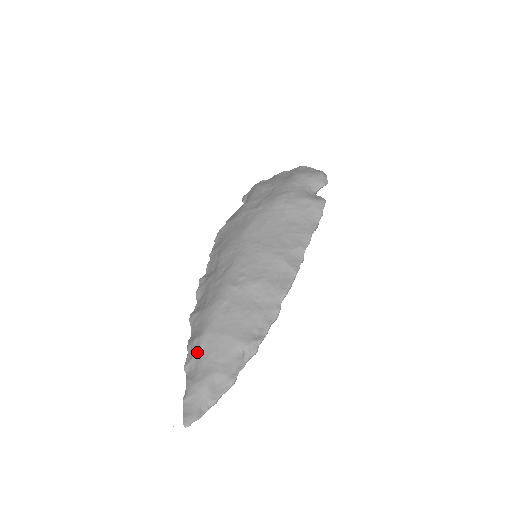
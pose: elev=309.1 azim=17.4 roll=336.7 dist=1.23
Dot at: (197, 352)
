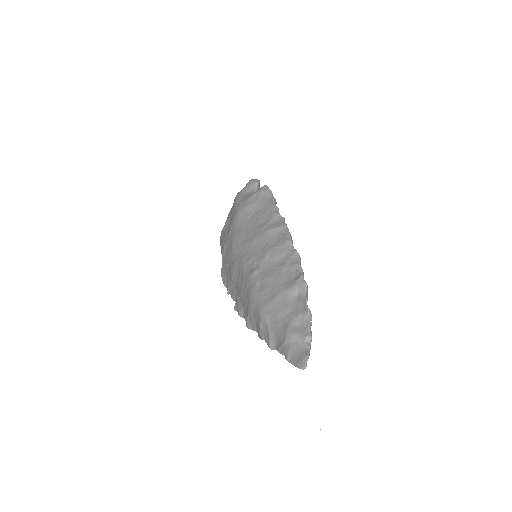
Dot at: (267, 328)
